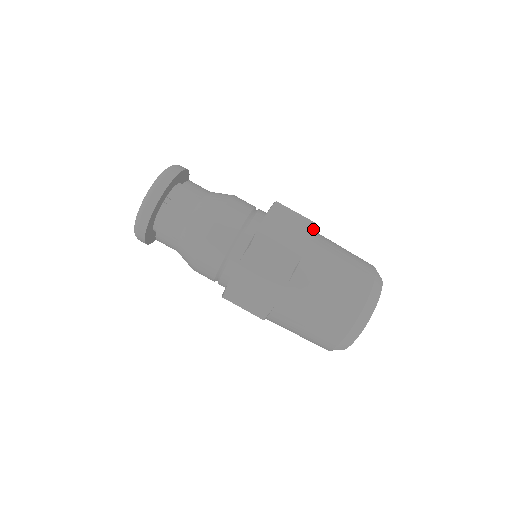
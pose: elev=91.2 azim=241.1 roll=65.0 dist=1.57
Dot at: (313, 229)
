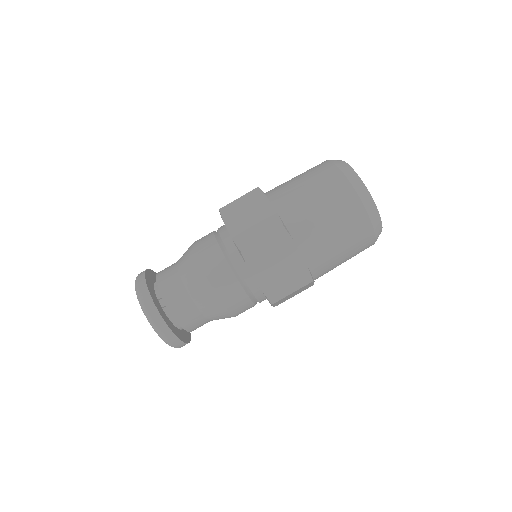
Dot at: (261, 192)
